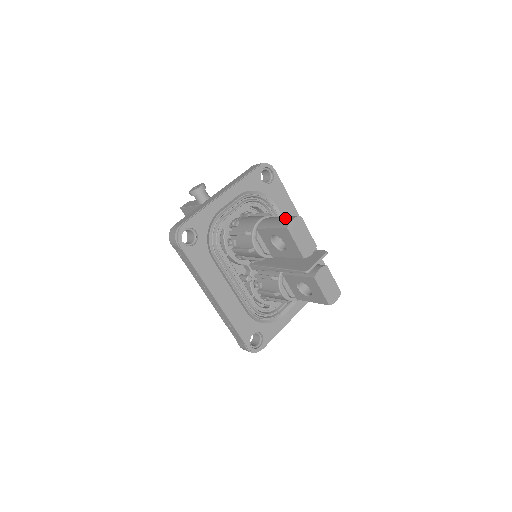
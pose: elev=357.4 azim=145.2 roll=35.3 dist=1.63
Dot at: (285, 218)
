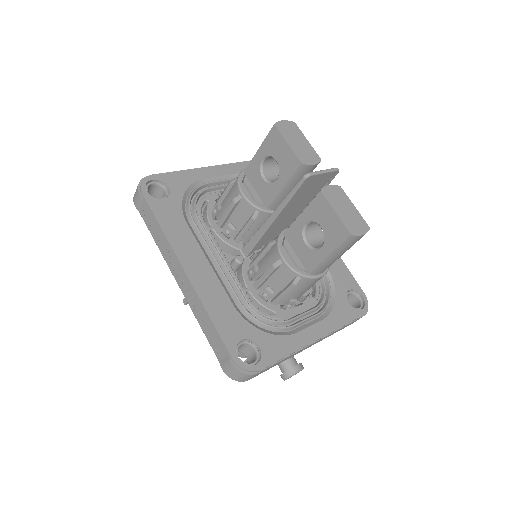
Dot at: occluded
